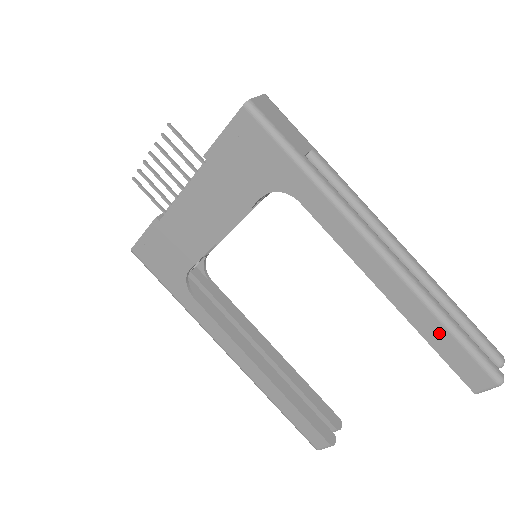
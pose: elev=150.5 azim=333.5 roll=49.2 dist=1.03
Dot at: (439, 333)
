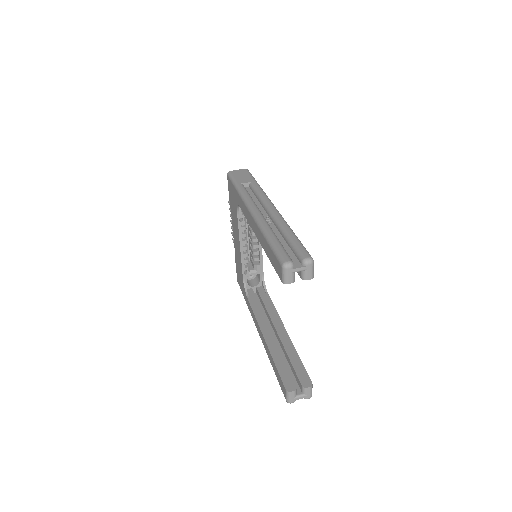
Dot at: (267, 247)
